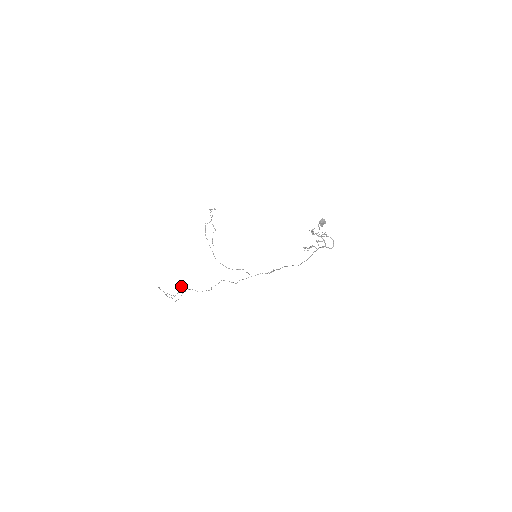
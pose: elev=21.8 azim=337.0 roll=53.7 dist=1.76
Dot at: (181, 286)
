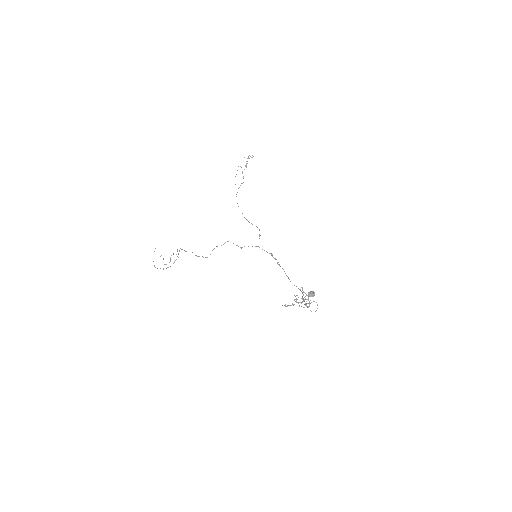
Dot at: occluded
